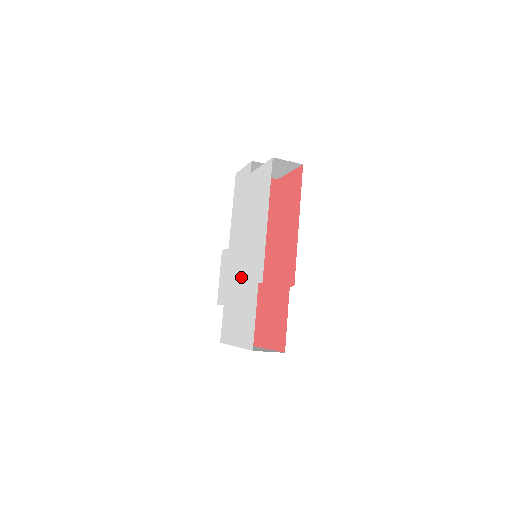
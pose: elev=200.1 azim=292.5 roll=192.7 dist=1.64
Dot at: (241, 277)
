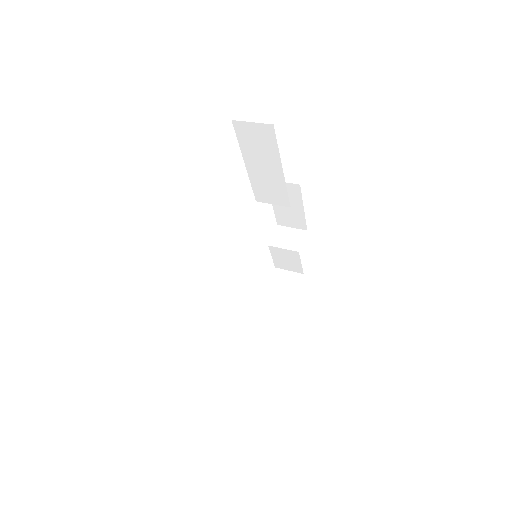
Dot at: occluded
